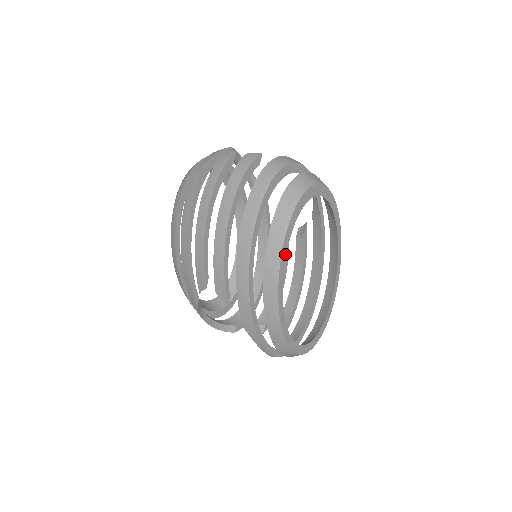
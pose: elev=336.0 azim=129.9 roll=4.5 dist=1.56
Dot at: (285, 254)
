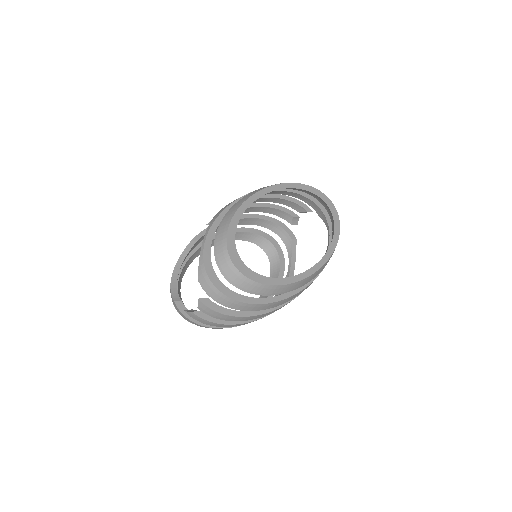
Dot at: (288, 187)
